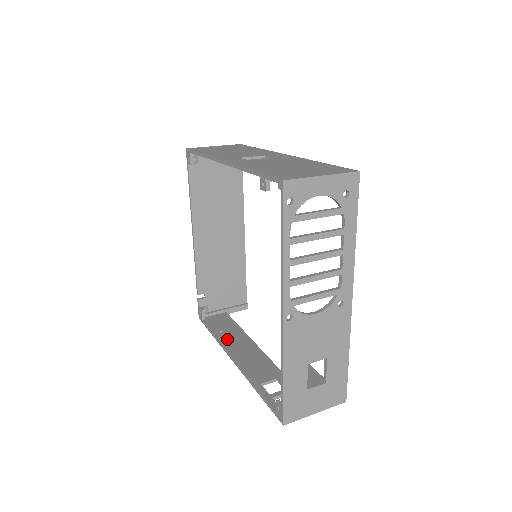
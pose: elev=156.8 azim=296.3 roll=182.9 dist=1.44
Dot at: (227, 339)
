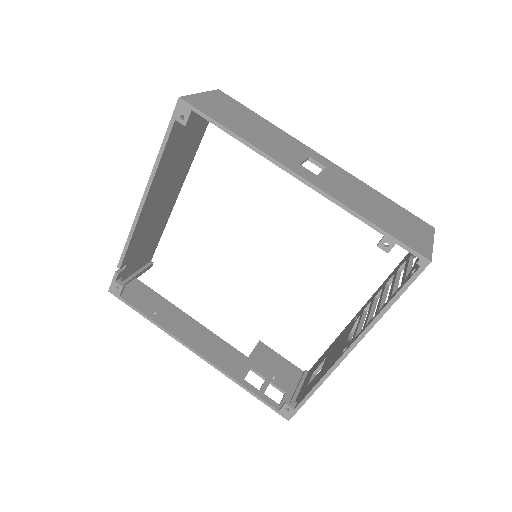
Dot at: (170, 324)
